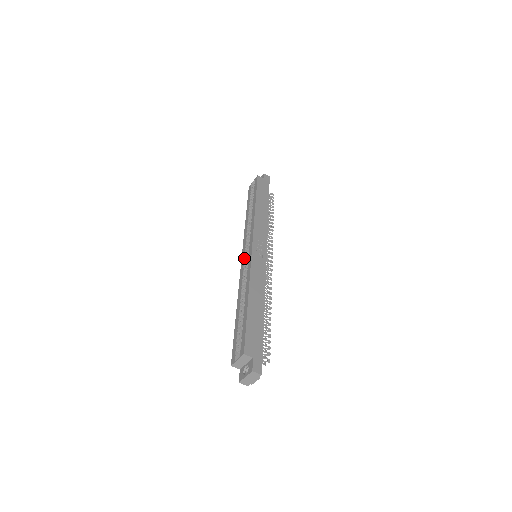
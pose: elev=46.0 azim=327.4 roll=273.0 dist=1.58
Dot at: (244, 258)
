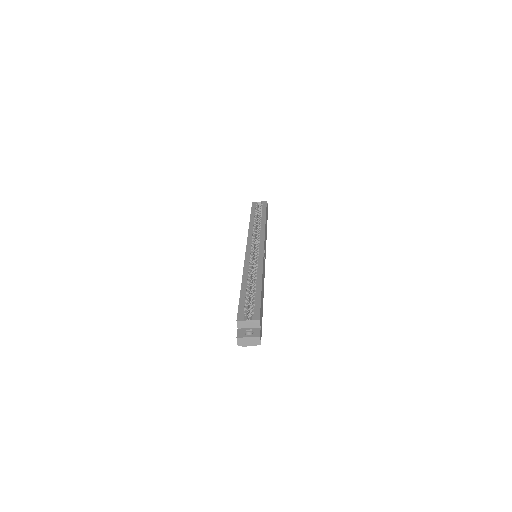
Dot at: (251, 250)
